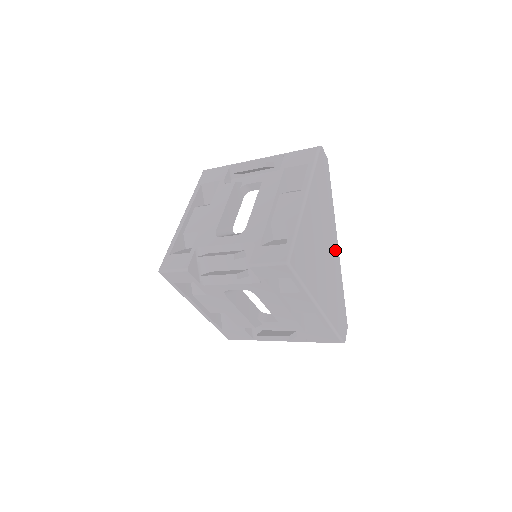
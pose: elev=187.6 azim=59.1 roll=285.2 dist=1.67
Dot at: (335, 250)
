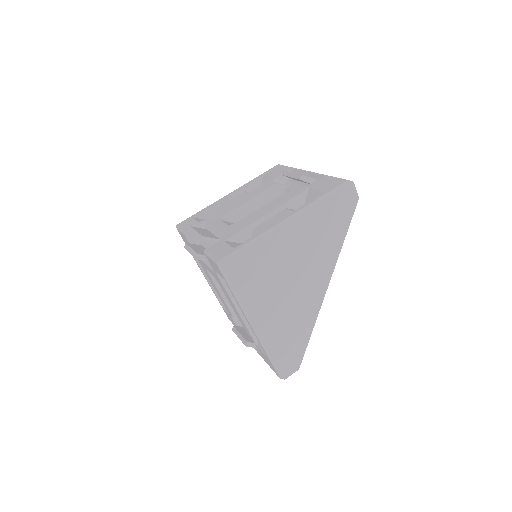
Dot at: (319, 289)
